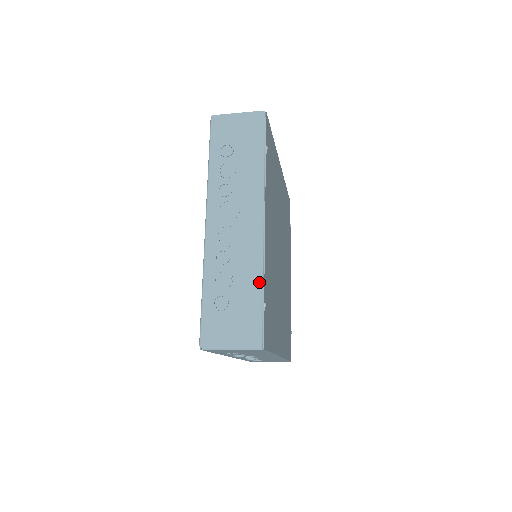
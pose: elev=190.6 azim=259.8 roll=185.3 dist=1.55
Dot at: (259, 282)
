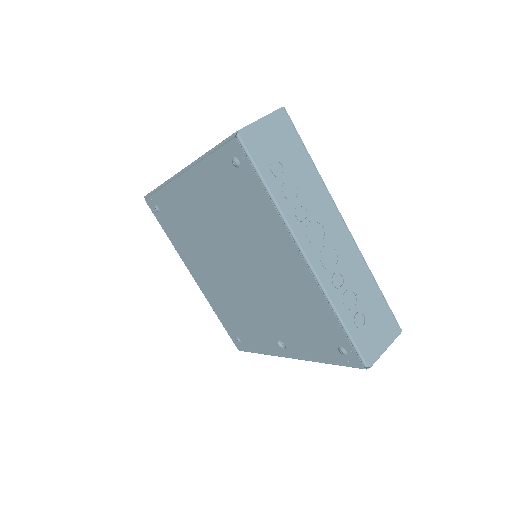
Dot at: (373, 282)
